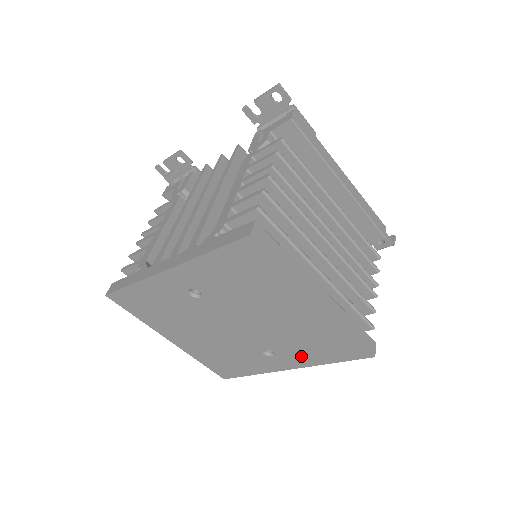
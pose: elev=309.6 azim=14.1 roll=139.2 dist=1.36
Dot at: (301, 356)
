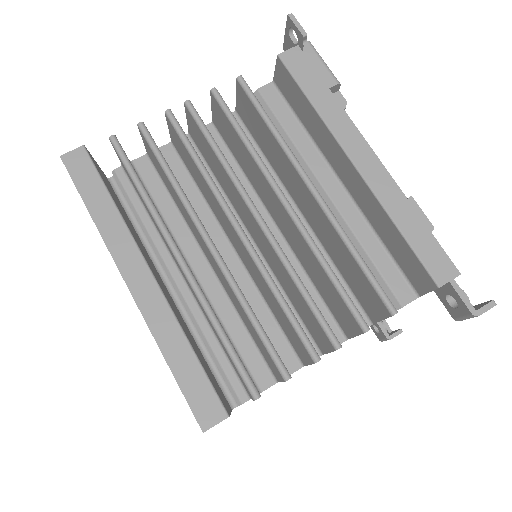
Dot at: occluded
